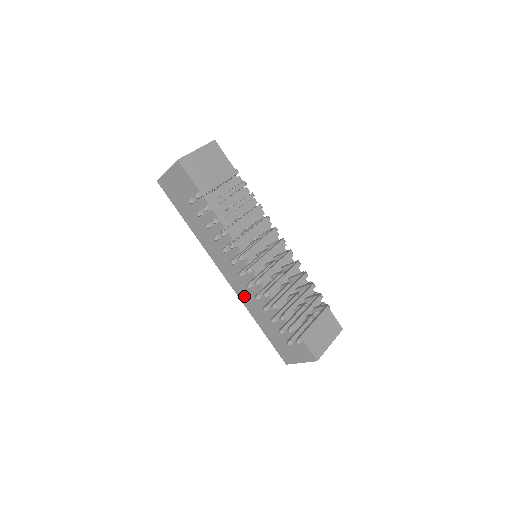
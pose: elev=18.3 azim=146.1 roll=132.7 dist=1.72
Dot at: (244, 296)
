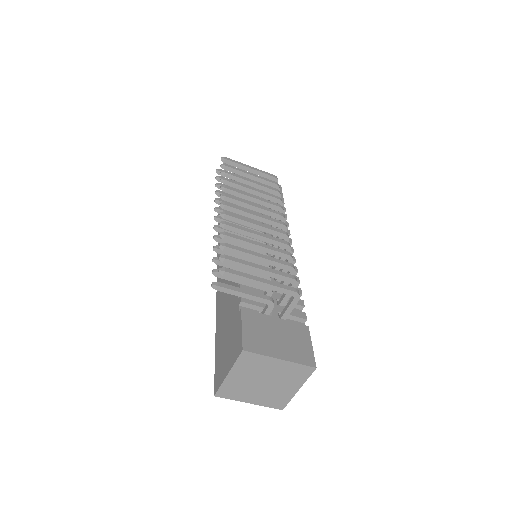
Dot at: (220, 294)
